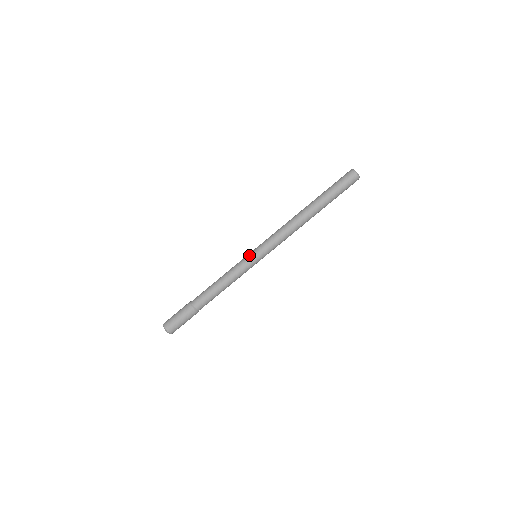
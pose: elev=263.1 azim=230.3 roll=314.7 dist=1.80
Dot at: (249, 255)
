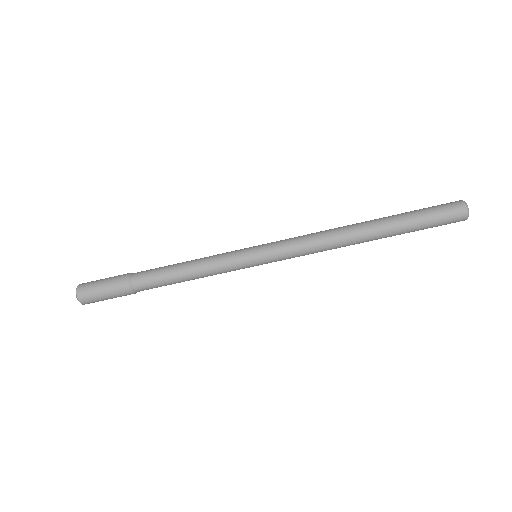
Dot at: (247, 256)
